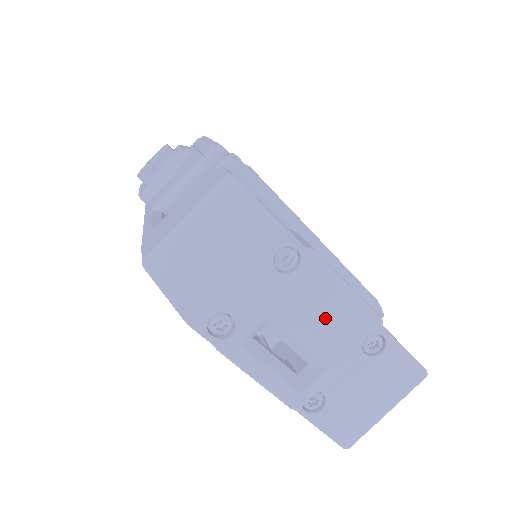
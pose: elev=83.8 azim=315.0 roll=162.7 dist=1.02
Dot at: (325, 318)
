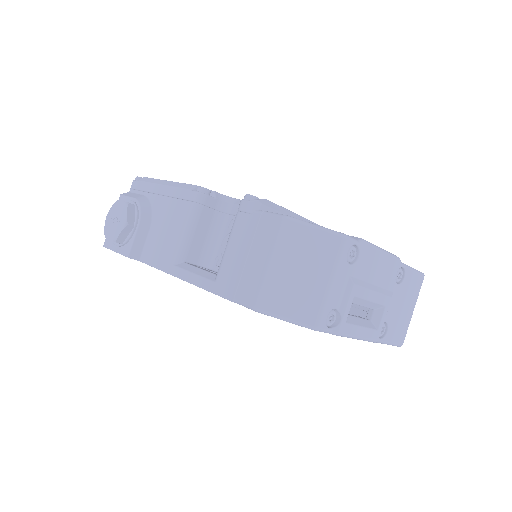
Dot at: (377, 276)
